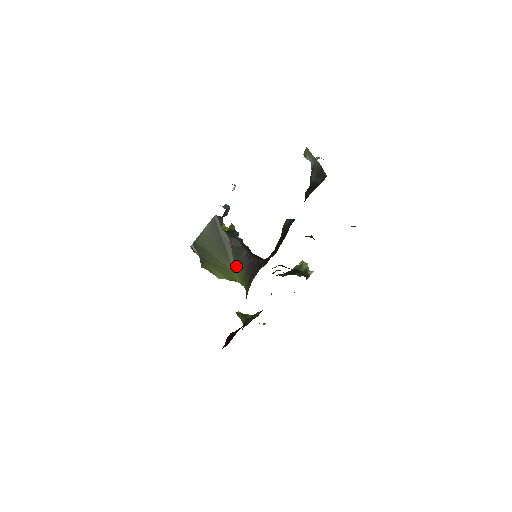
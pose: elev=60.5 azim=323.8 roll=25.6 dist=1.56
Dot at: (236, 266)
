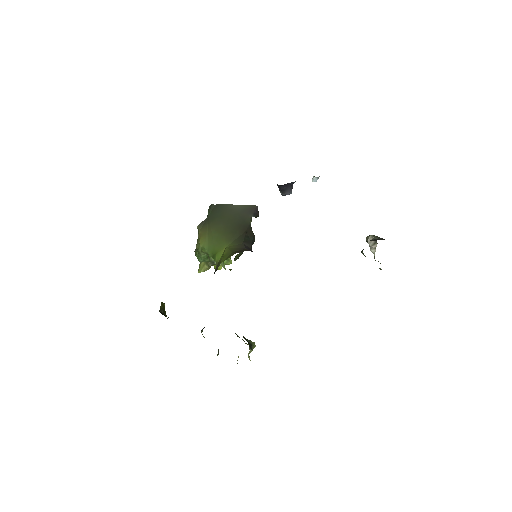
Dot at: (233, 244)
